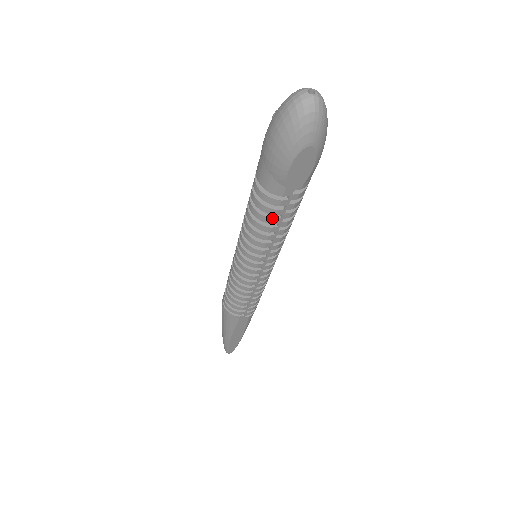
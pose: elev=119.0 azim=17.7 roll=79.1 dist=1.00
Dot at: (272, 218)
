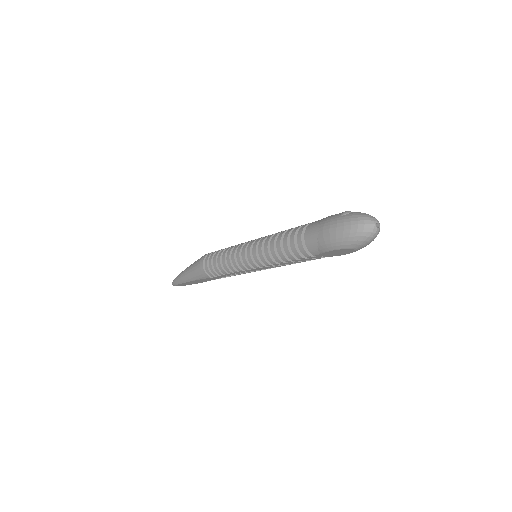
Dot at: (295, 258)
